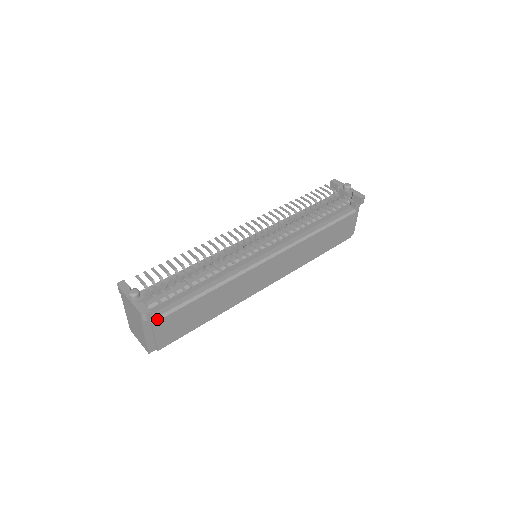
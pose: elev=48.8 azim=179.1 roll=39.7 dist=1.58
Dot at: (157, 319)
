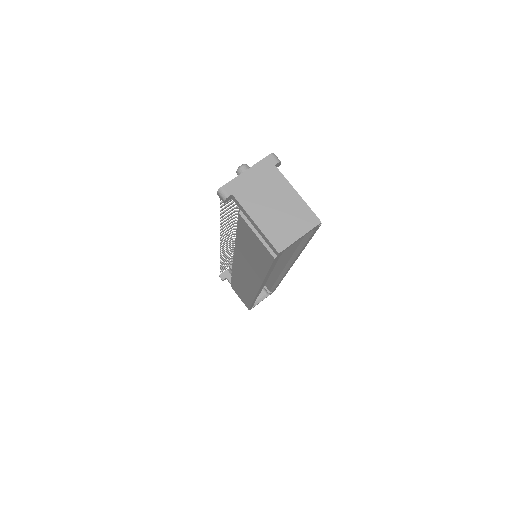
Dot at: occluded
